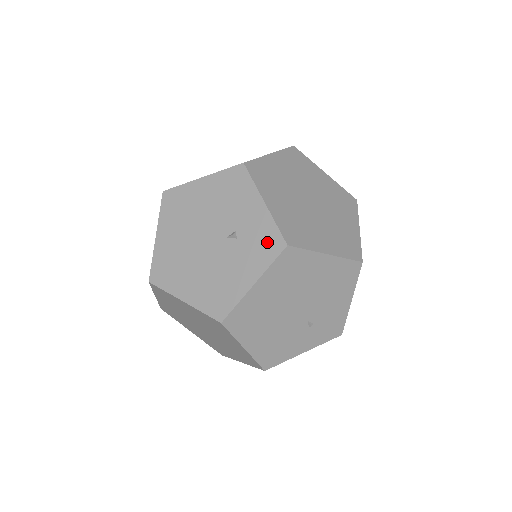
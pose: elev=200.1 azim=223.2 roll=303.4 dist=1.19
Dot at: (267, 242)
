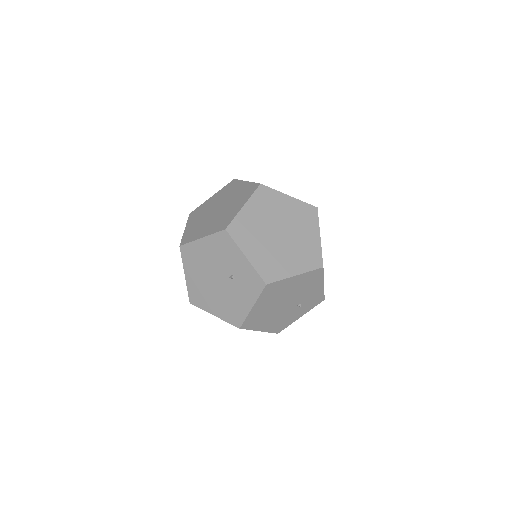
Dot at: (254, 282)
